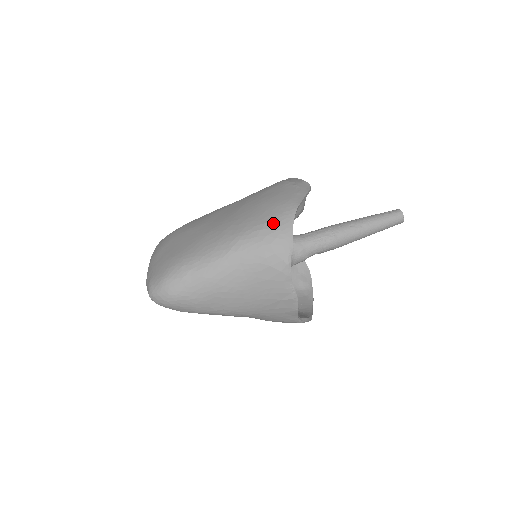
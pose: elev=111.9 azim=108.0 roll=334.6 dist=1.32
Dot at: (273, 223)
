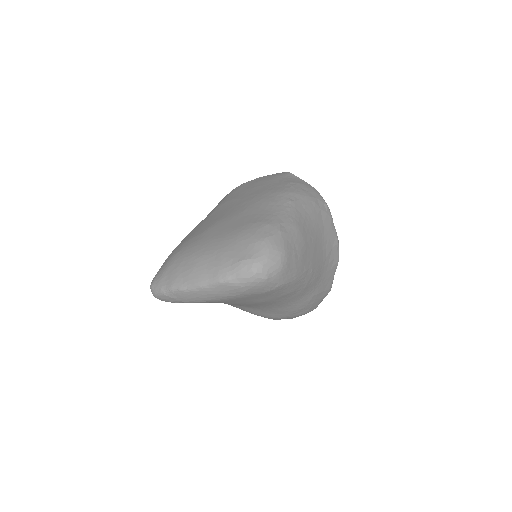
Dot at: (293, 182)
